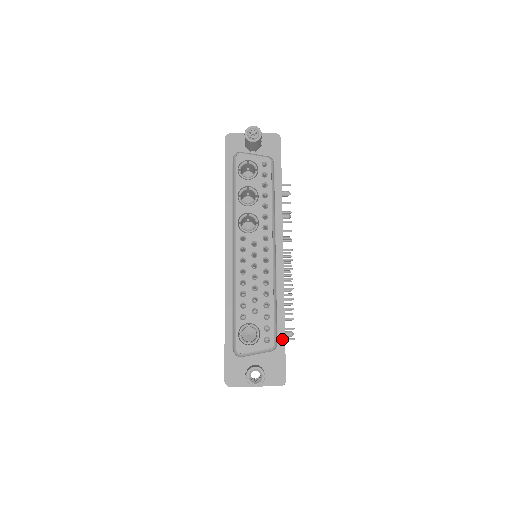
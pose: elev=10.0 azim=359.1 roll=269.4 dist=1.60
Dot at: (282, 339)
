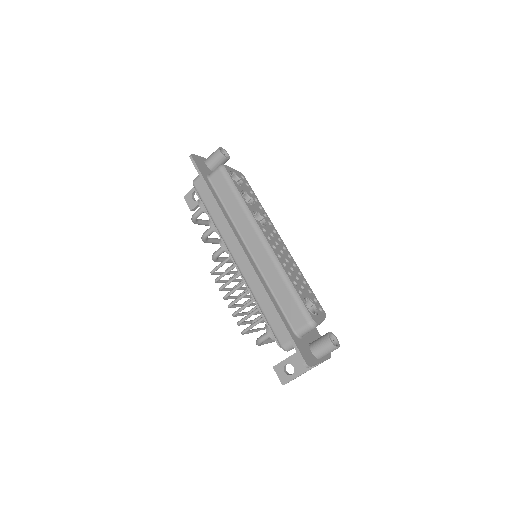
Dot at: occluded
